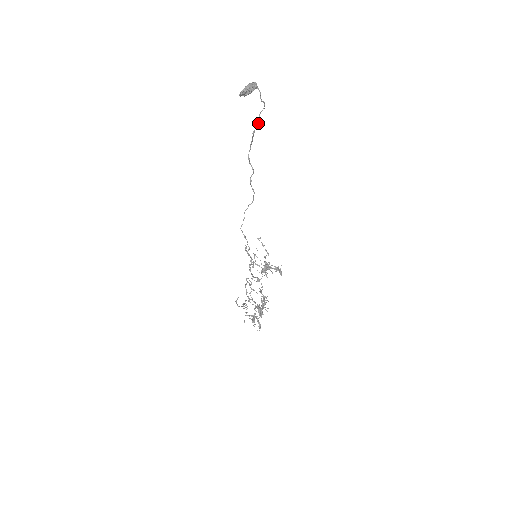
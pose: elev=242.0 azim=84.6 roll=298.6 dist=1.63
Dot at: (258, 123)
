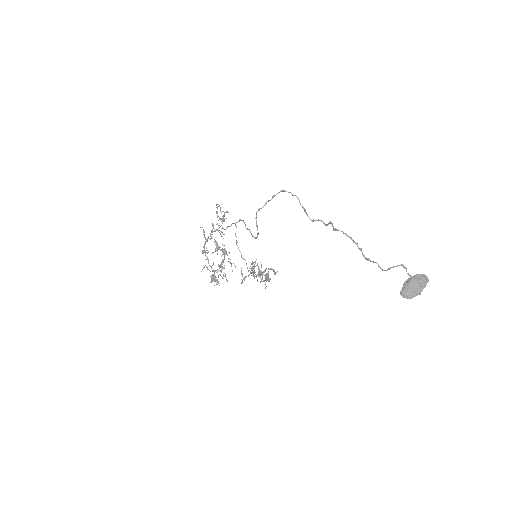
Dot at: (383, 270)
